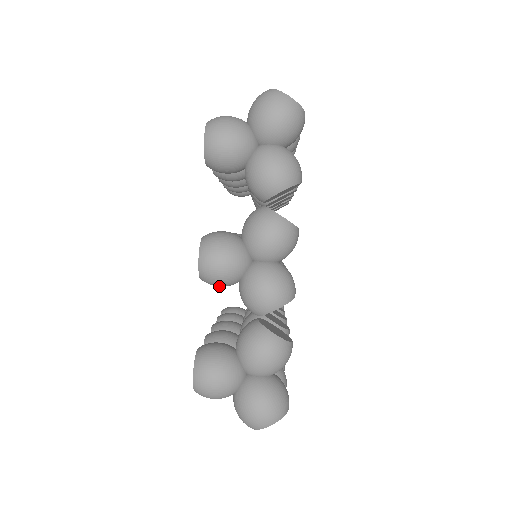
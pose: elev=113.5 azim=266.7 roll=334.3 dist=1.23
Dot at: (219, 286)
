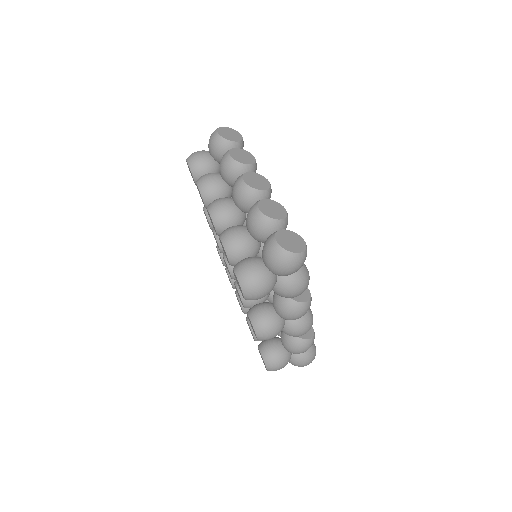
Dot at: occluded
